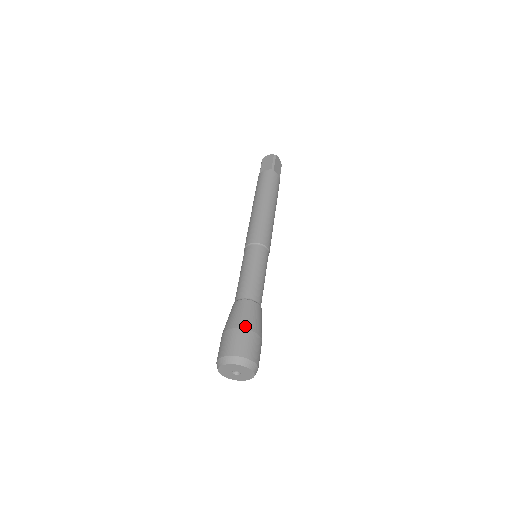
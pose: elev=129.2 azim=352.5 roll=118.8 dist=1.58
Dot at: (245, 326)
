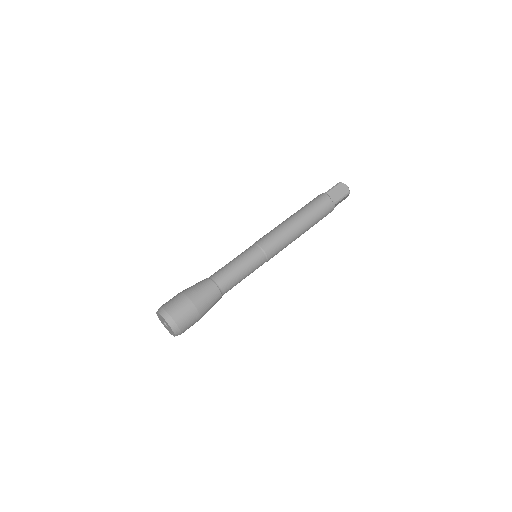
Dot at: (185, 291)
